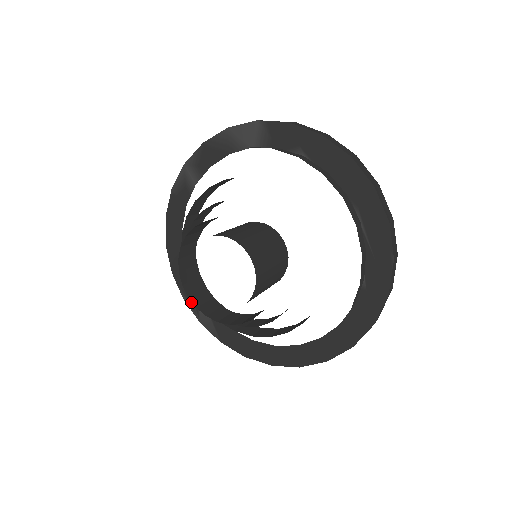
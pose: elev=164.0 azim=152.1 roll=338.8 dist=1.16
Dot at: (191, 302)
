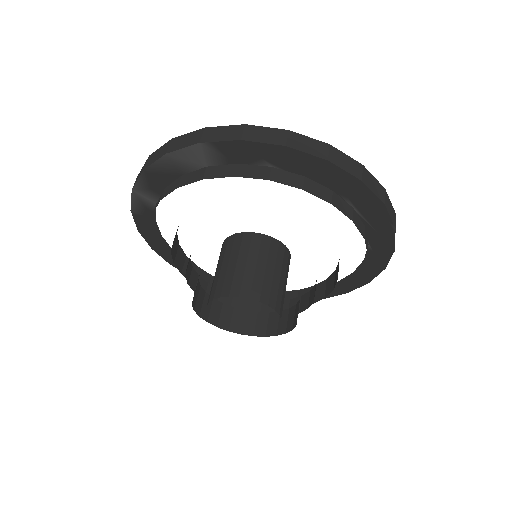
Dot at: occluded
